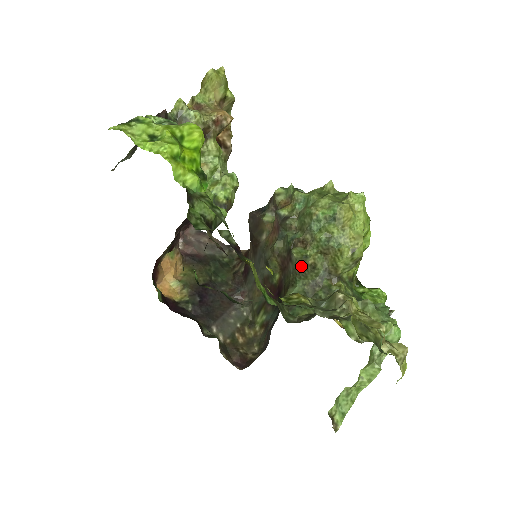
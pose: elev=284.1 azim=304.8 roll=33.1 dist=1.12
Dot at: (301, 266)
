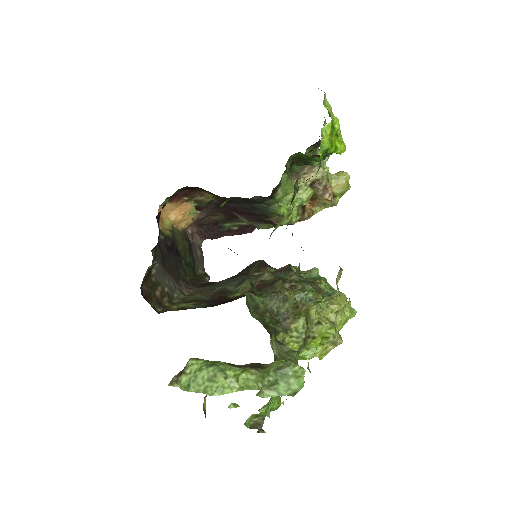
Dot at: (277, 290)
